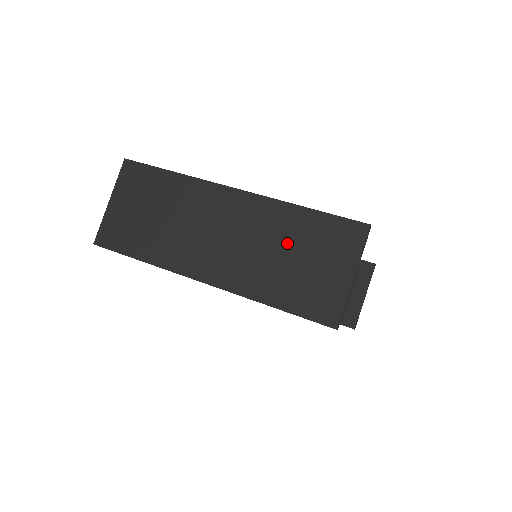
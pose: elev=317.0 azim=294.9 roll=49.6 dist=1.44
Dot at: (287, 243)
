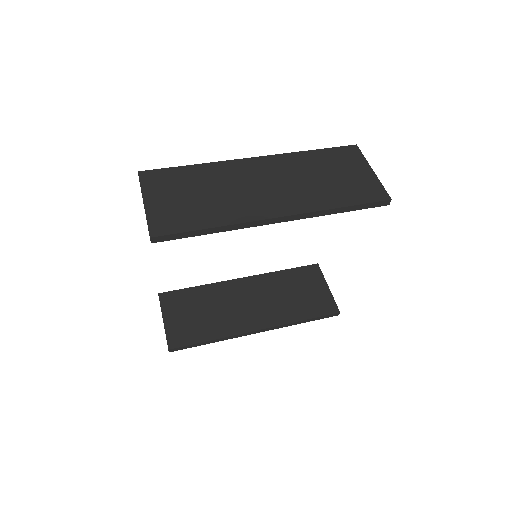
Dot at: (317, 171)
